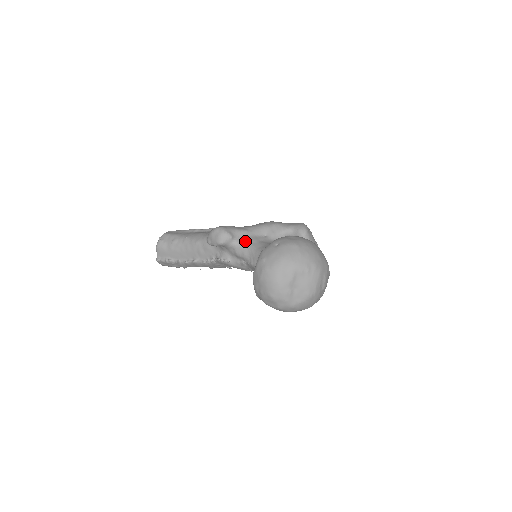
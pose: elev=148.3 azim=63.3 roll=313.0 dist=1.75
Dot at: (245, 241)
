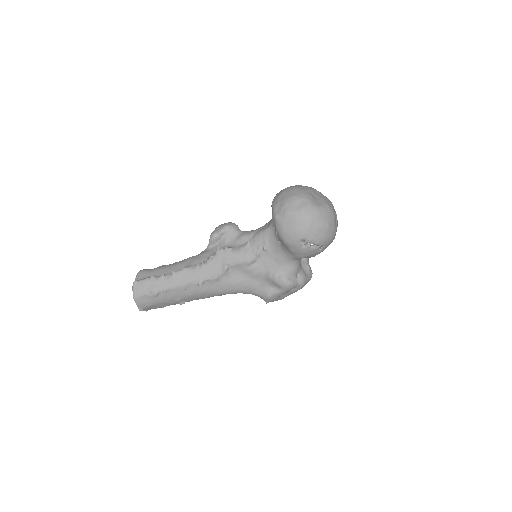
Dot at: occluded
